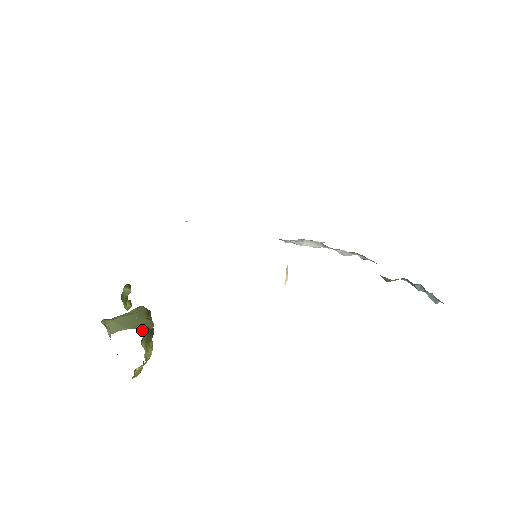
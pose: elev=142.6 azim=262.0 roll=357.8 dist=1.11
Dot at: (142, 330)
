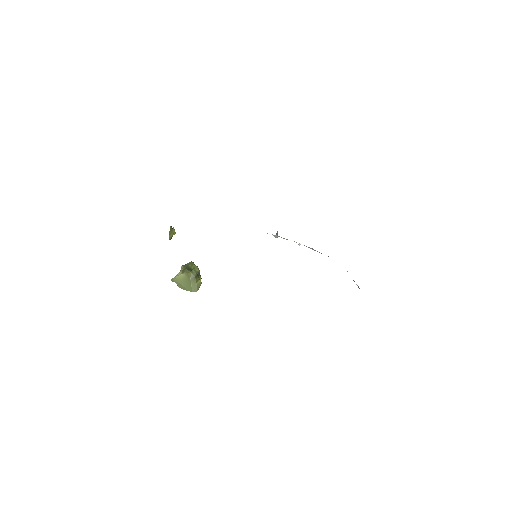
Dot at: occluded
